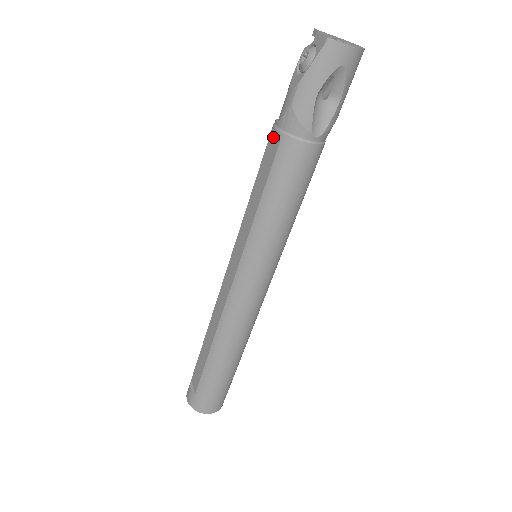
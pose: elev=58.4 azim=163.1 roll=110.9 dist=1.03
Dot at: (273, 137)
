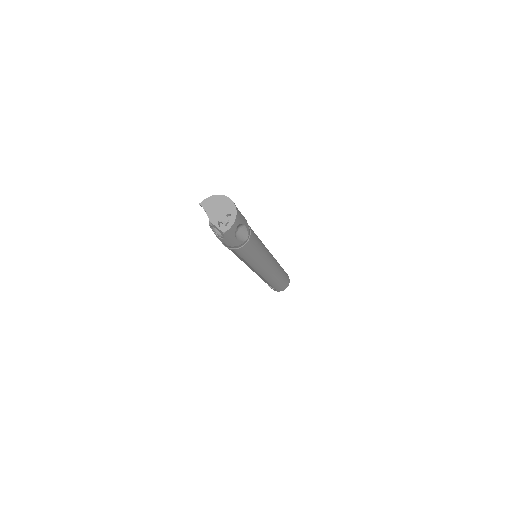
Dot at: occluded
